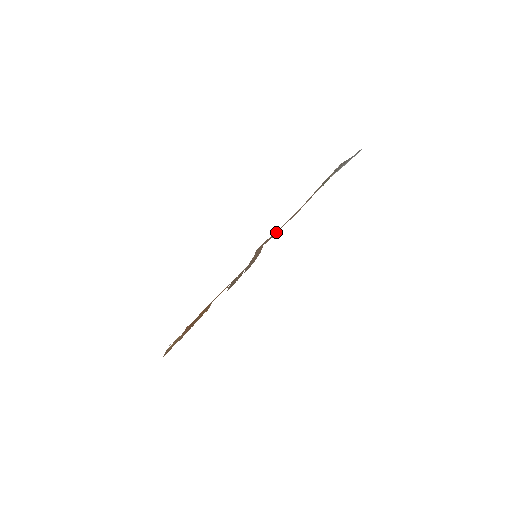
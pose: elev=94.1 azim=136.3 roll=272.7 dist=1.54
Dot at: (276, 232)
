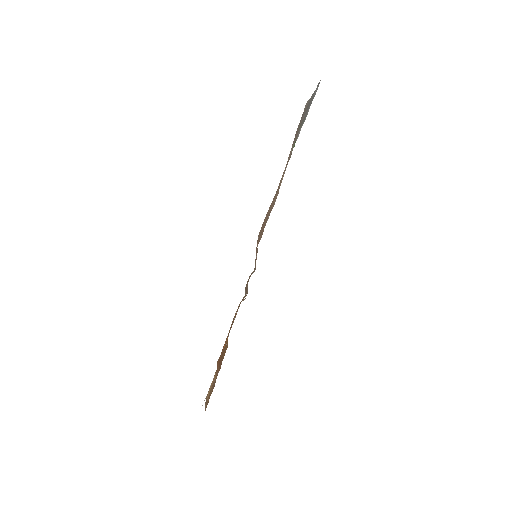
Dot at: occluded
